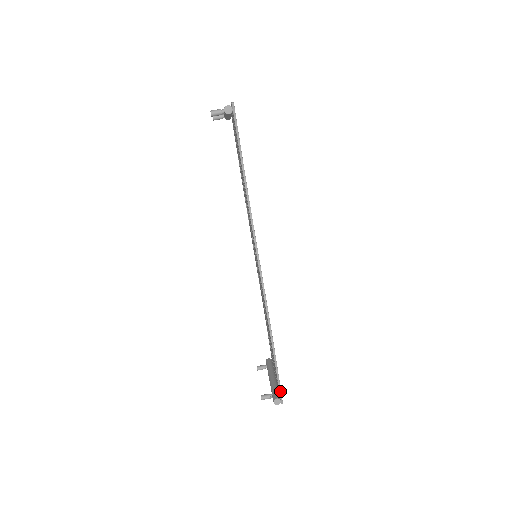
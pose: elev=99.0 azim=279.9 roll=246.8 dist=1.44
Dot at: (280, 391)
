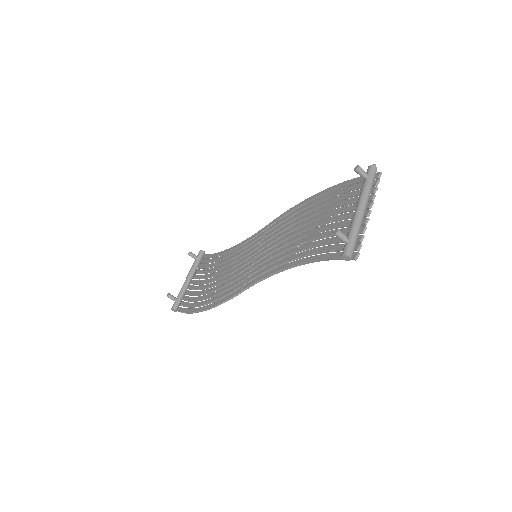
Dot at: (181, 312)
